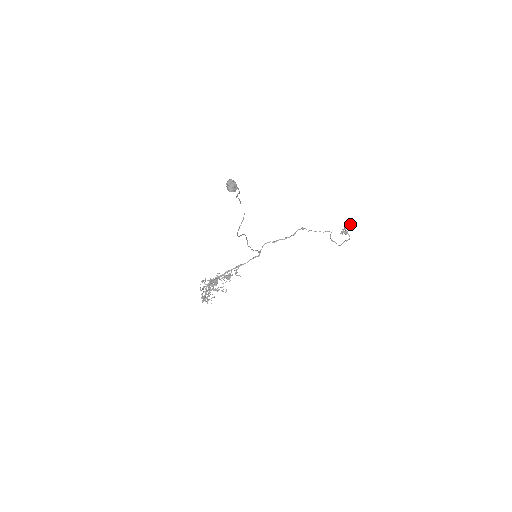
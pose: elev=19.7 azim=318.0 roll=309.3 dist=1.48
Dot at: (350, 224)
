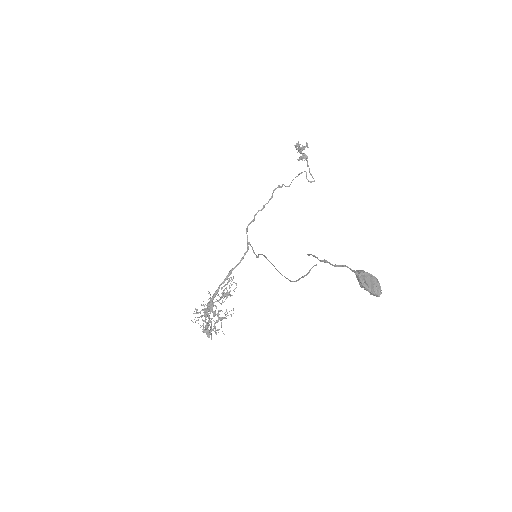
Dot at: (307, 144)
